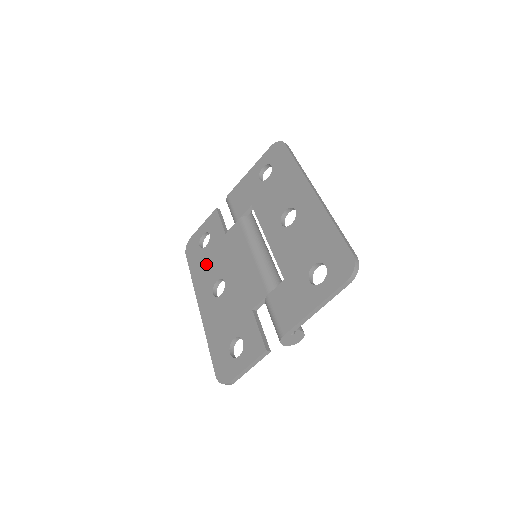
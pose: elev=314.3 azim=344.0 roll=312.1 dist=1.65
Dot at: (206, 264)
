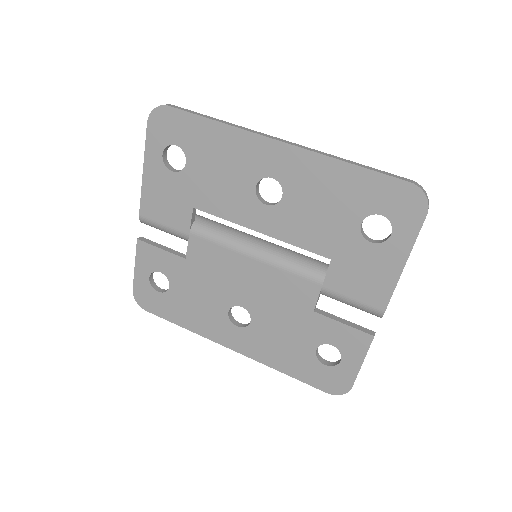
Dot at: (192, 304)
